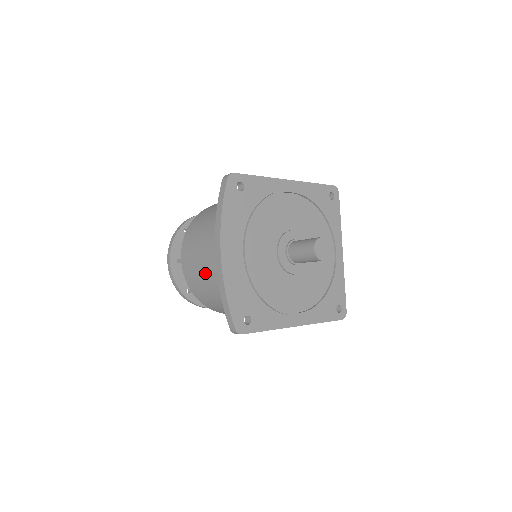
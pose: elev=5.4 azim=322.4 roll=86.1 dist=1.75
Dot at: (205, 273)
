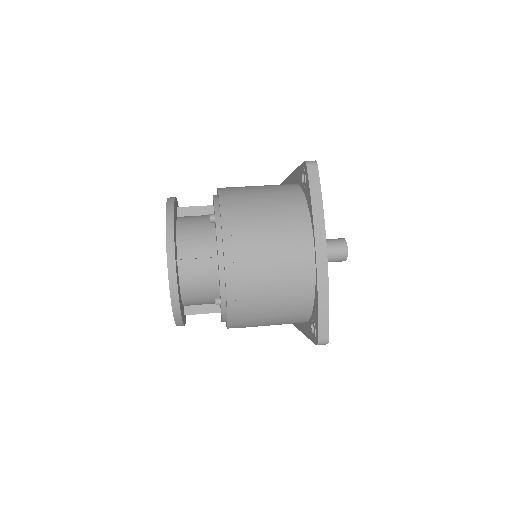
Dot at: (282, 277)
